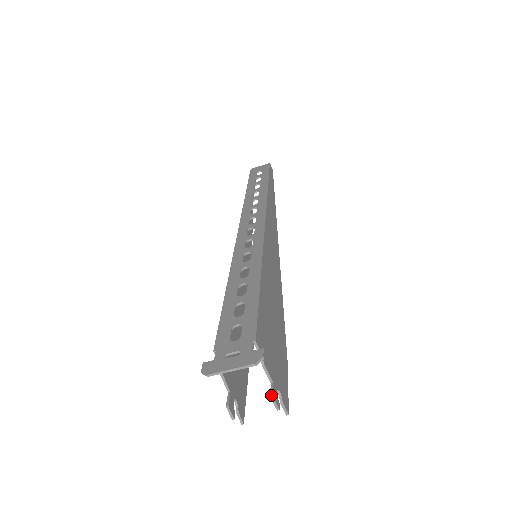
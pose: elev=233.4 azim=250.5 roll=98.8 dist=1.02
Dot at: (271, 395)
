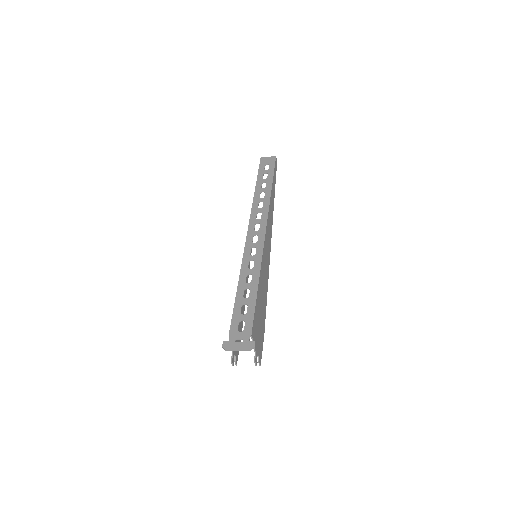
Dot at: (254, 360)
